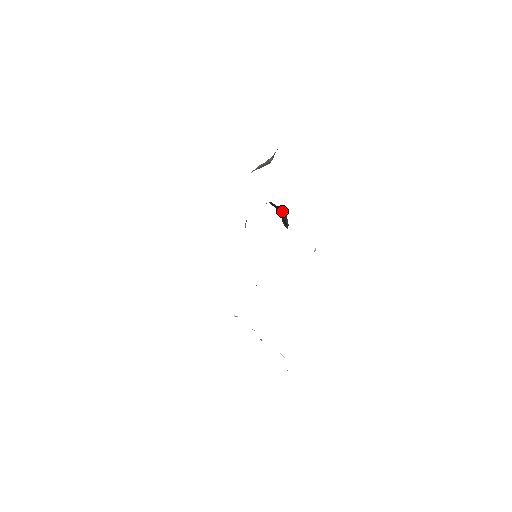
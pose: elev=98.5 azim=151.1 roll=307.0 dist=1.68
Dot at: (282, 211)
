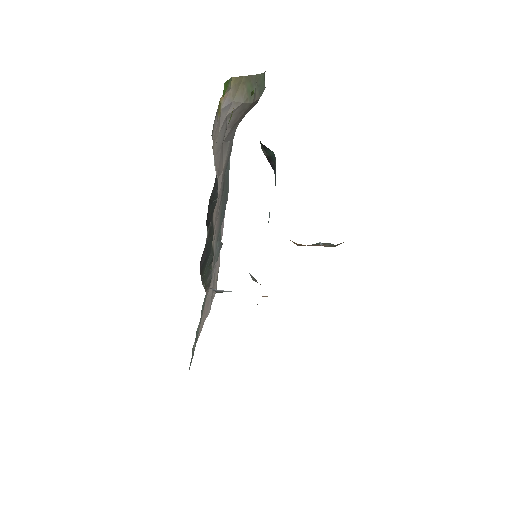
Dot at: occluded
